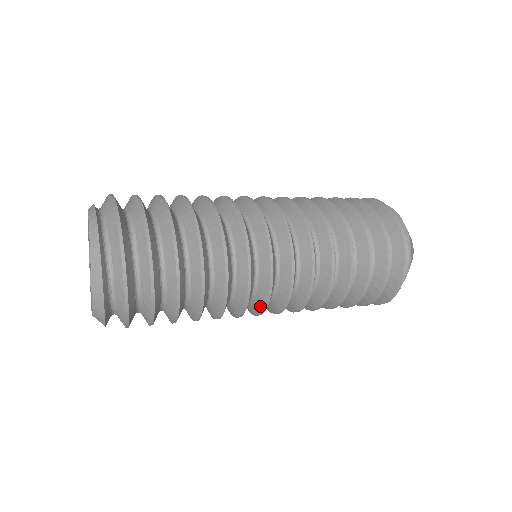
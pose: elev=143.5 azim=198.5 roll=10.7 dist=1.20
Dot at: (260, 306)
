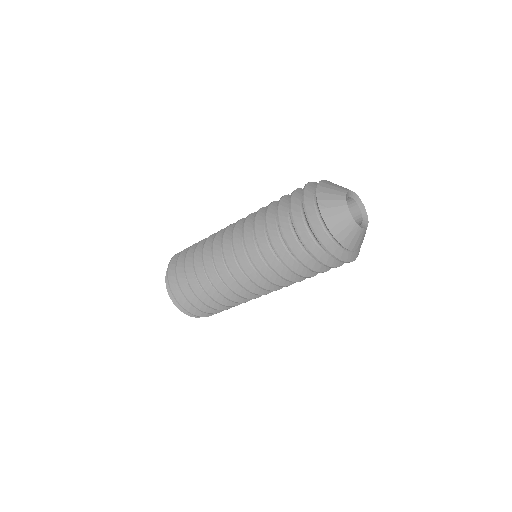
Dot at: occluded
